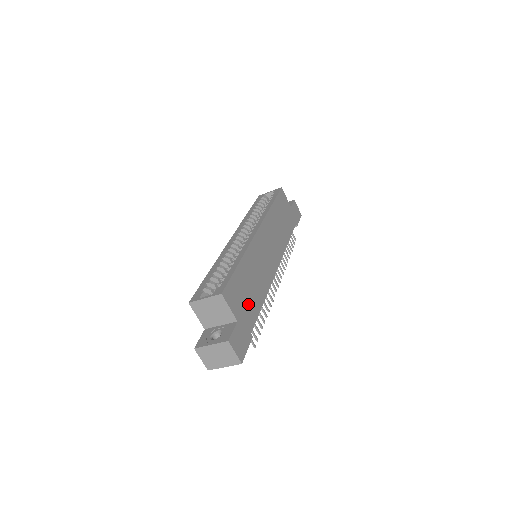
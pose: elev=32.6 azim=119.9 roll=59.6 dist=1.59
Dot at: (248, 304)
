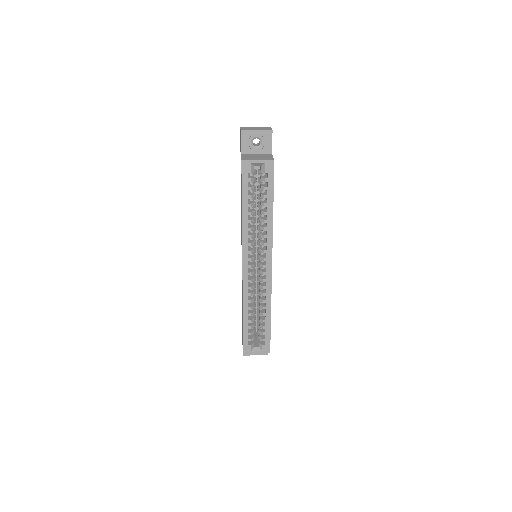
Dot at: occluded
